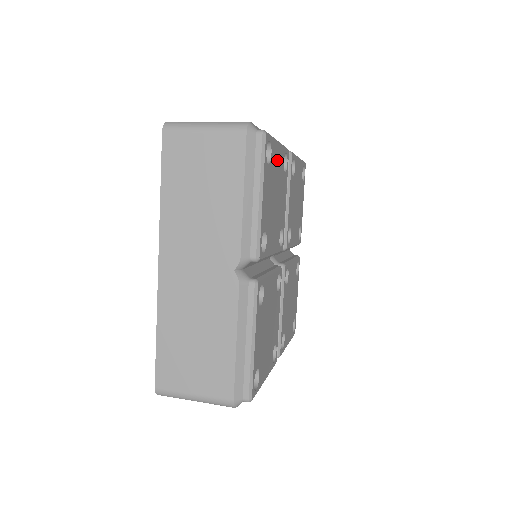
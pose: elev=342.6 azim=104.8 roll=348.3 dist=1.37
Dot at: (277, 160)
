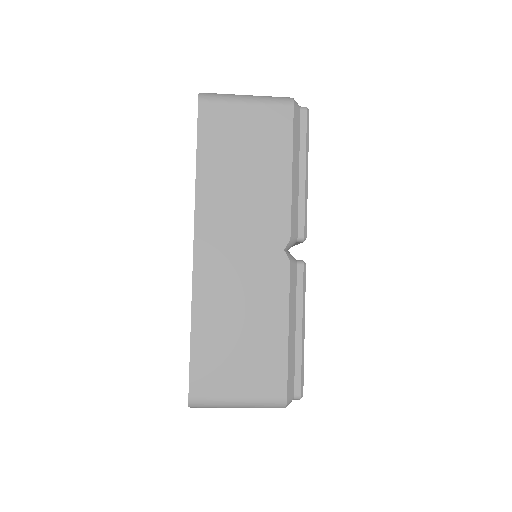
Dot at: occluded
